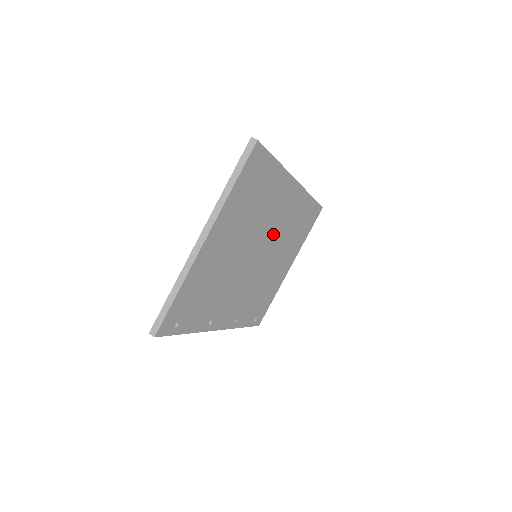
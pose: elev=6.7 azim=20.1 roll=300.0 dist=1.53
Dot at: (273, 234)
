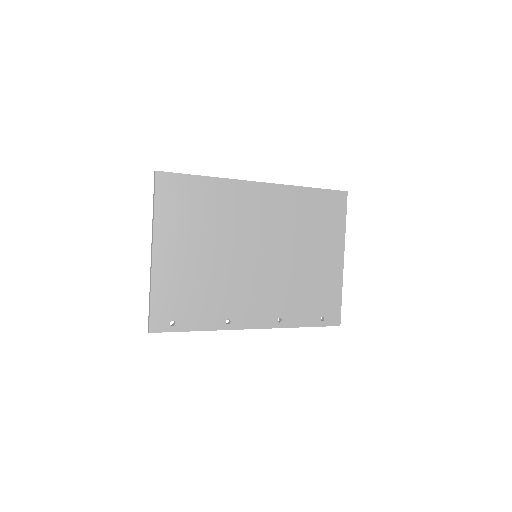
Dot at: (264, 232)
